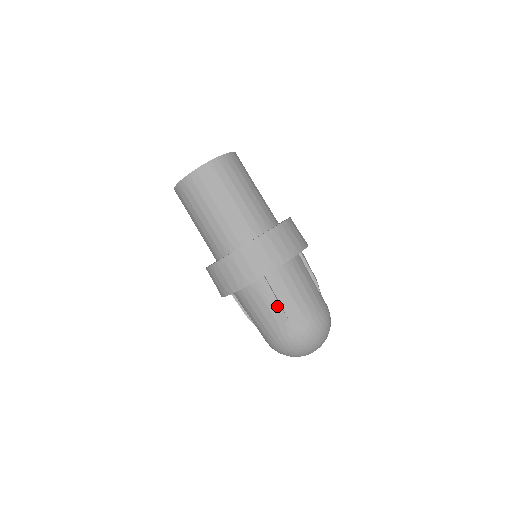
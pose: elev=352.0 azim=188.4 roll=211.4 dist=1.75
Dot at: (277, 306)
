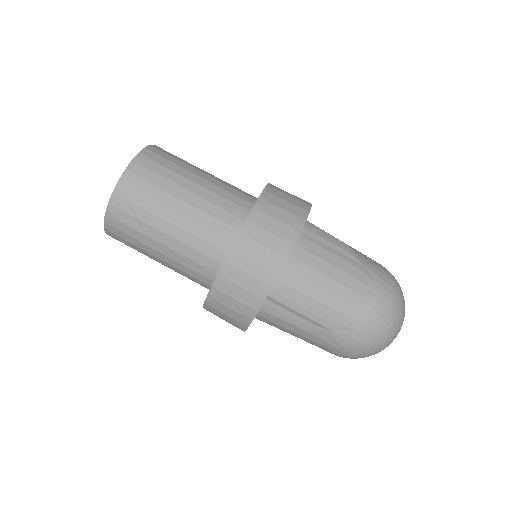
Dot at: (344, 246)
